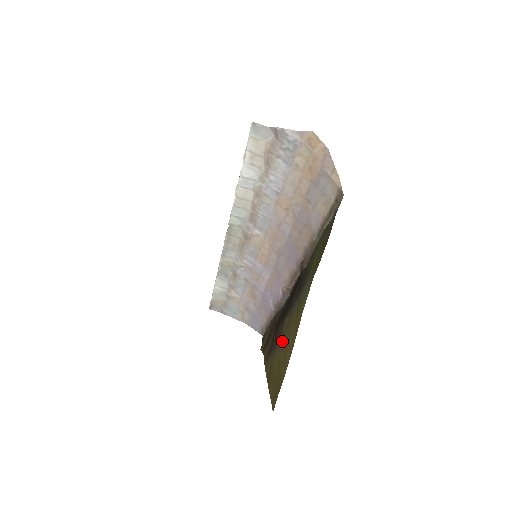
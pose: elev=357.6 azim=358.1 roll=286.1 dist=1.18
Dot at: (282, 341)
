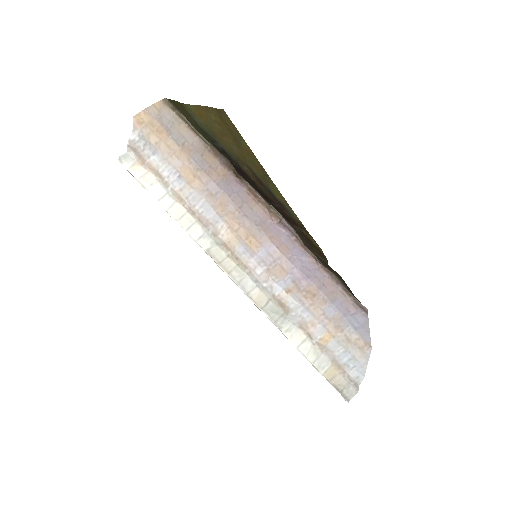
Dot at: (244, 161)
